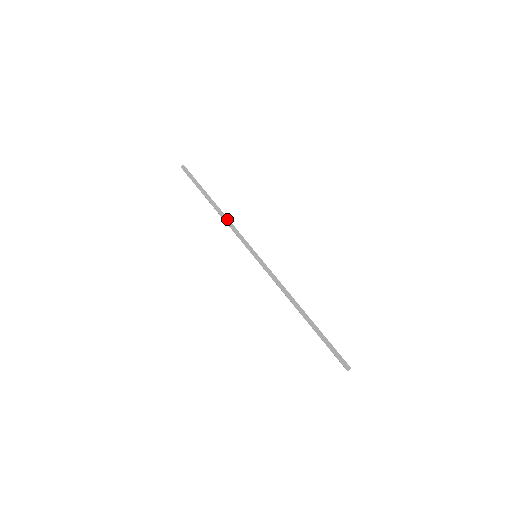
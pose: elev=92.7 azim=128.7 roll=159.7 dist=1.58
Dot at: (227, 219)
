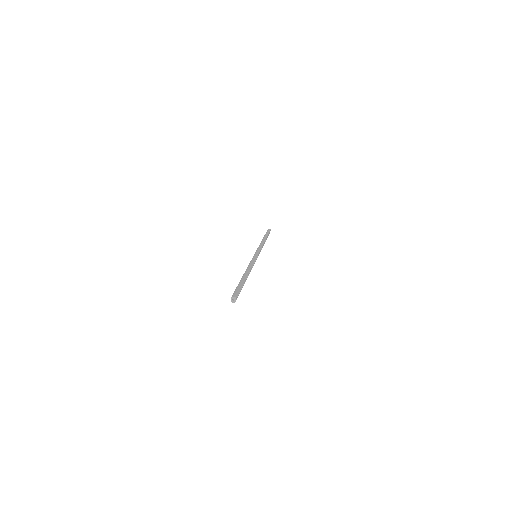
Dot at: (263, 243)
